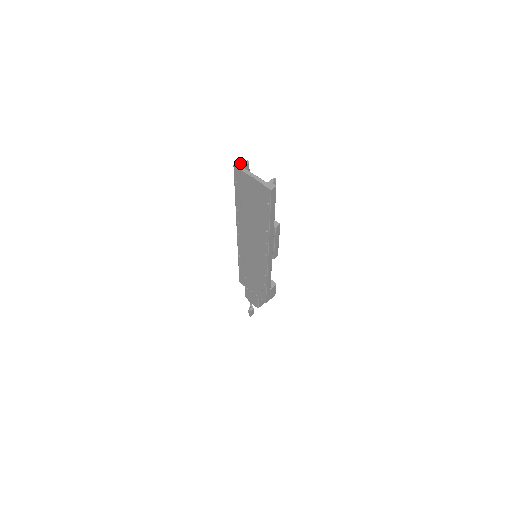
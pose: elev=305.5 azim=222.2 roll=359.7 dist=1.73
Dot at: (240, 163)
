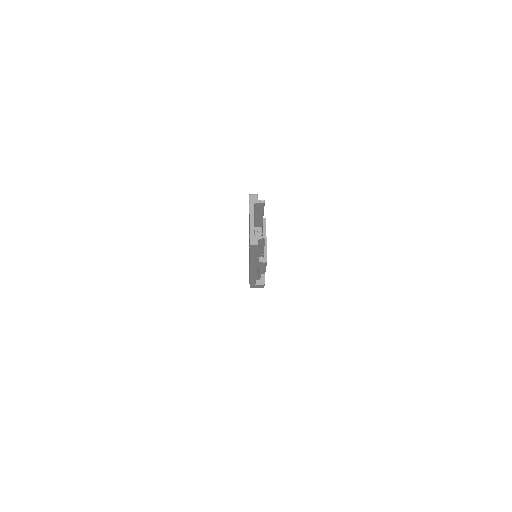
Dot at: (256, 197)
